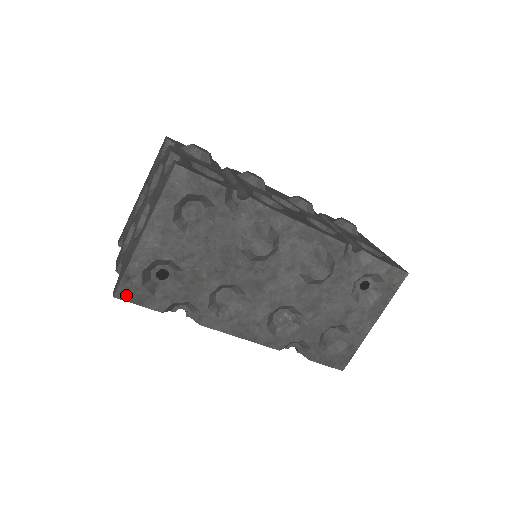
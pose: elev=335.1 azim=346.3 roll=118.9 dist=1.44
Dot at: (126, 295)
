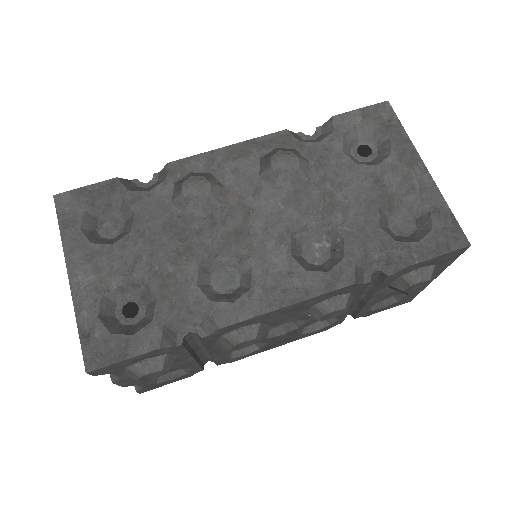
Dot at: (100, 359)
